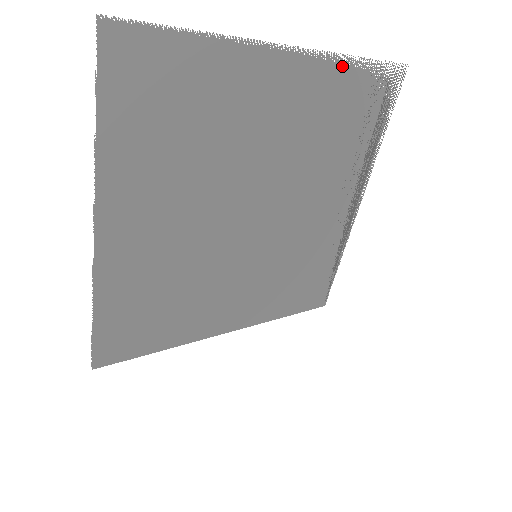
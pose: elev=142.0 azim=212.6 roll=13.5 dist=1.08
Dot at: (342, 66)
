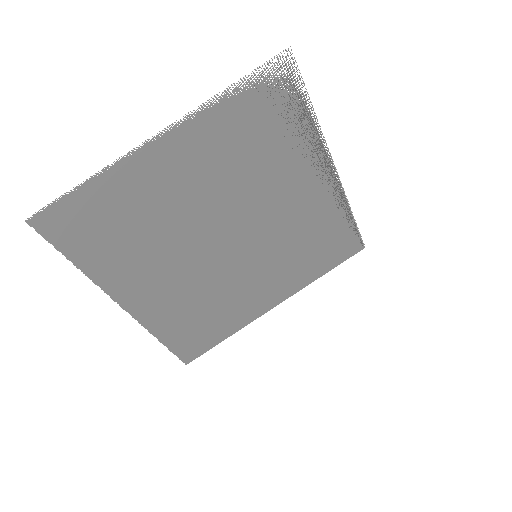
Dot at: (216, 107)
